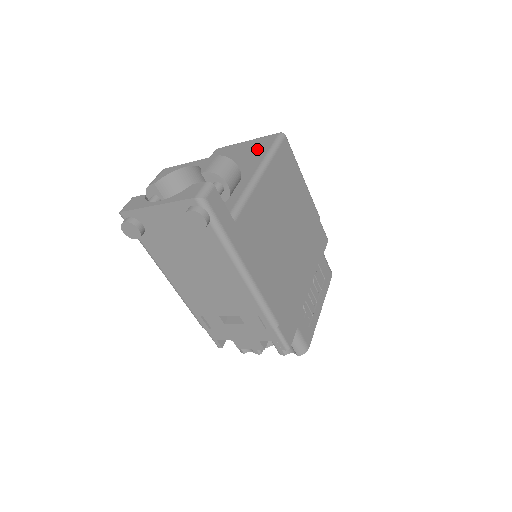
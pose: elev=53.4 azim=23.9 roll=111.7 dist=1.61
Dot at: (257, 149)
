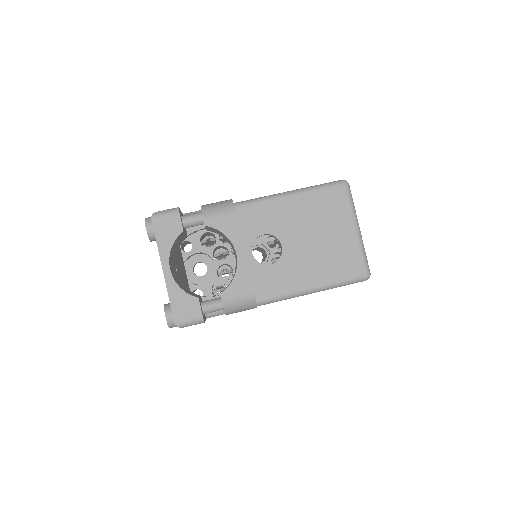
Dot at: (333, 263)
